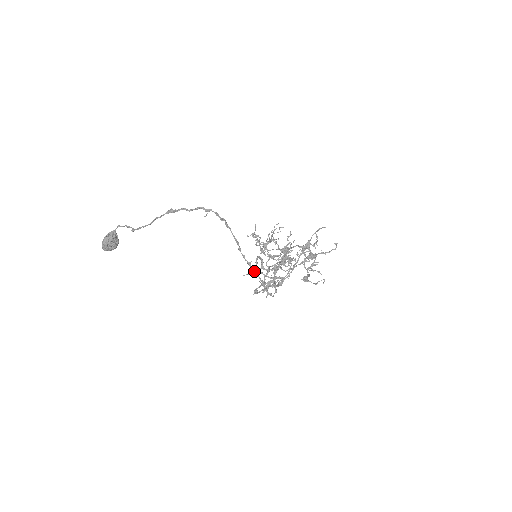
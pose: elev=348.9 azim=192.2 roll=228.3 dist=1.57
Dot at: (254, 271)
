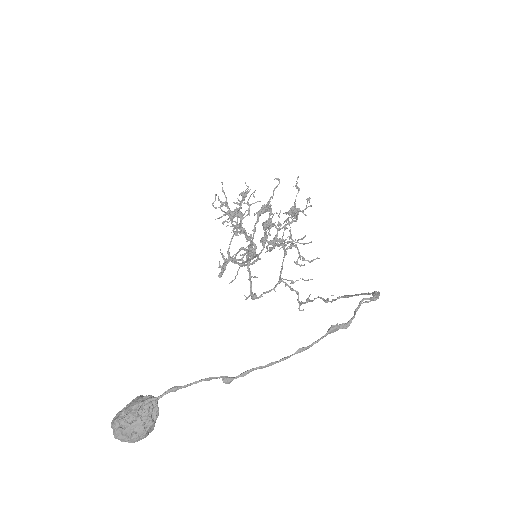
Dot at: occluded
